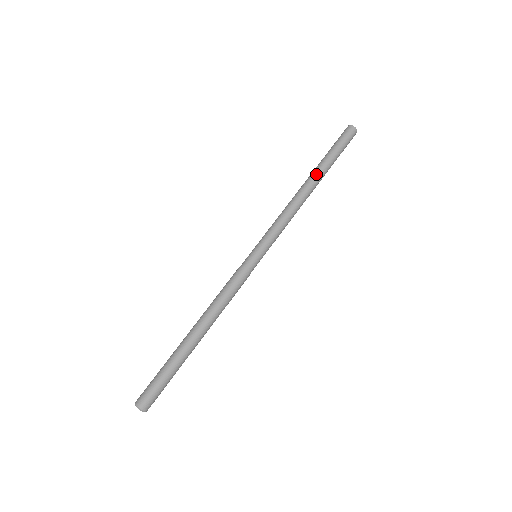
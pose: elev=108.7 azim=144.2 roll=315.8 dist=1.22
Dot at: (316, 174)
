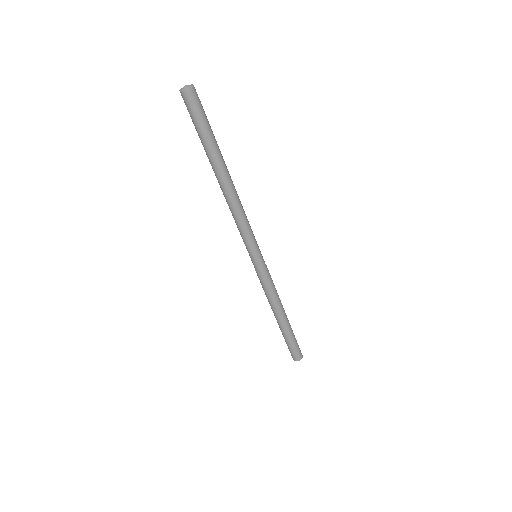
Dot at: (218, 171)
